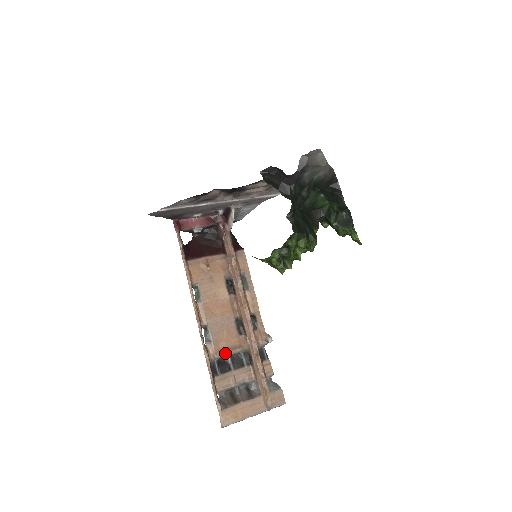
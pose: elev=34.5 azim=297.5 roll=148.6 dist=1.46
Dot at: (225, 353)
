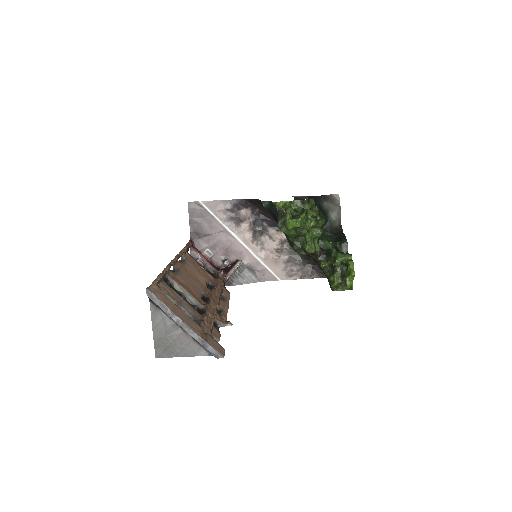
Dot at: (183, 287)
